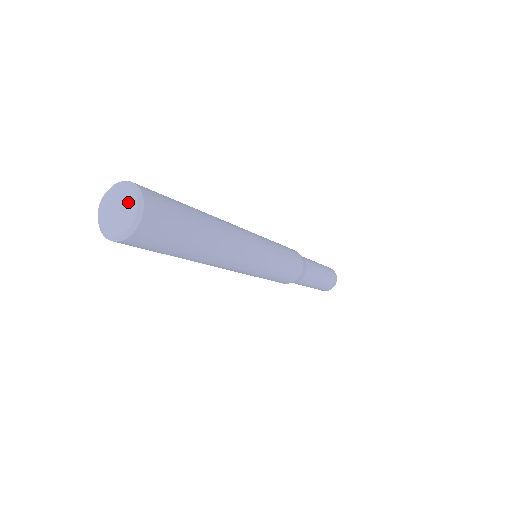
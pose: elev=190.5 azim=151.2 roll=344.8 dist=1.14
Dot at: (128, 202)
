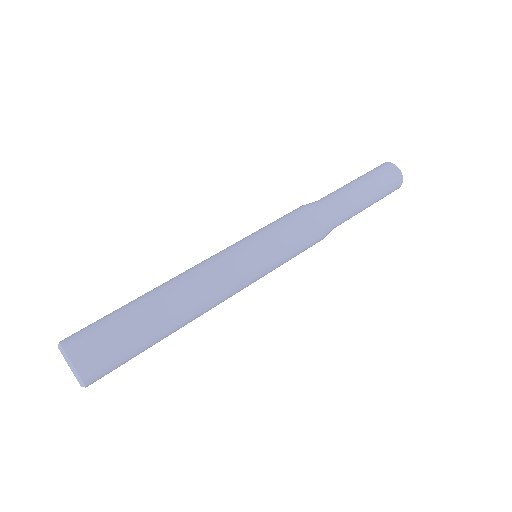
Dot at: occluded
